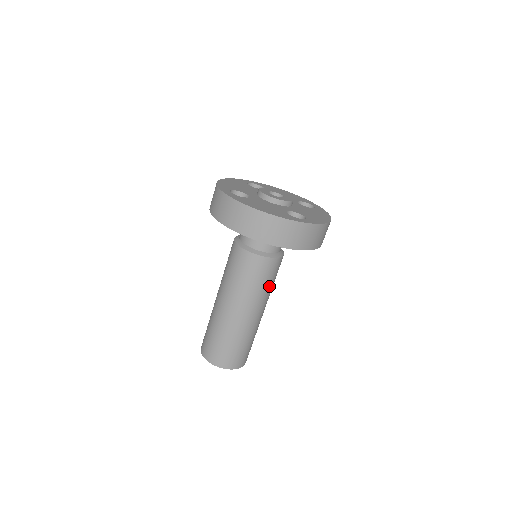
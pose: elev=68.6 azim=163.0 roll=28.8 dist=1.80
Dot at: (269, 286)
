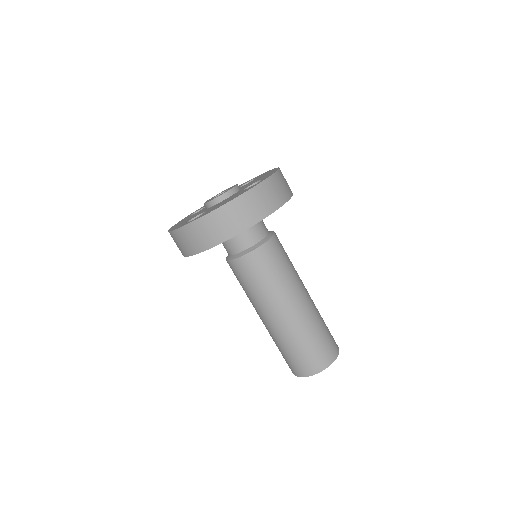
Dot at: (290, 265)
